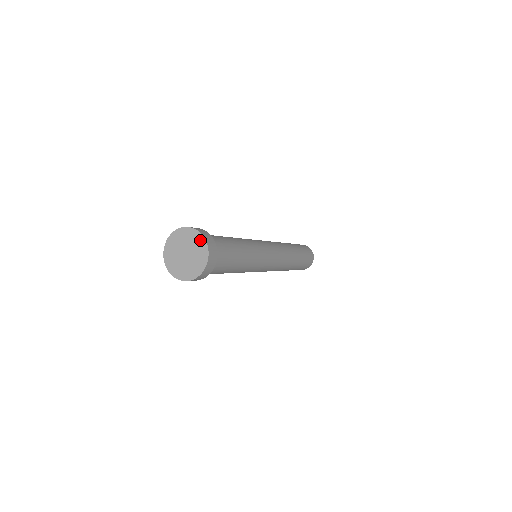
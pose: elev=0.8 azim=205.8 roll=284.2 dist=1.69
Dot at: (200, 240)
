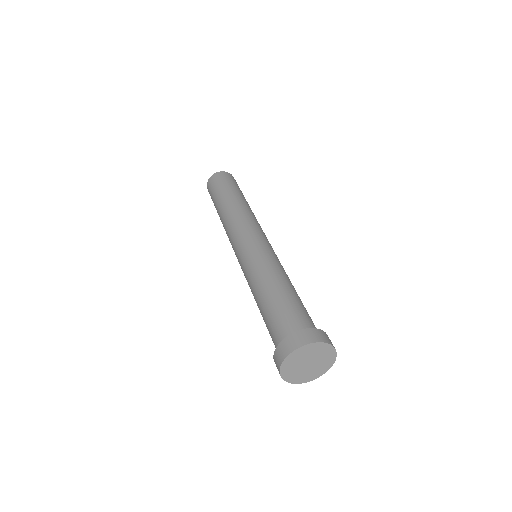
Dot at: (330, 352)
